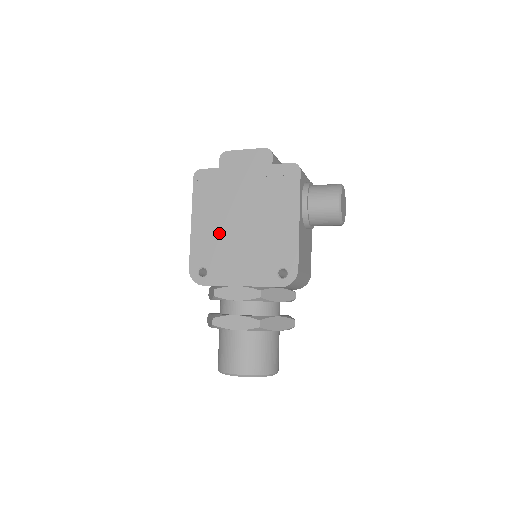
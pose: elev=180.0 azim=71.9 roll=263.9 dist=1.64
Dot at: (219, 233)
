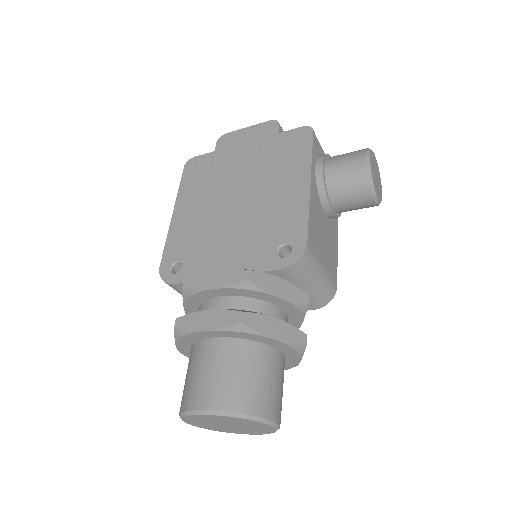
Dot at: (204, 218)
